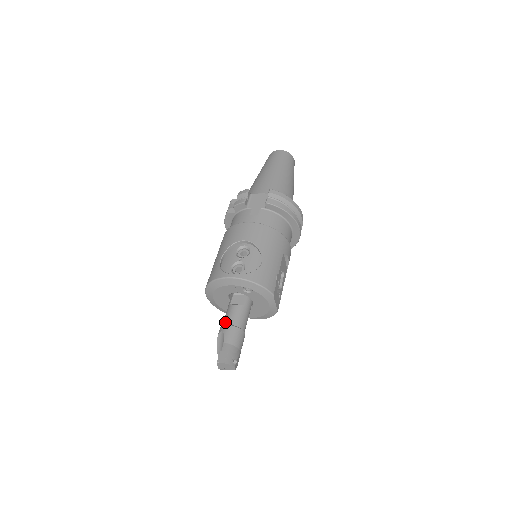
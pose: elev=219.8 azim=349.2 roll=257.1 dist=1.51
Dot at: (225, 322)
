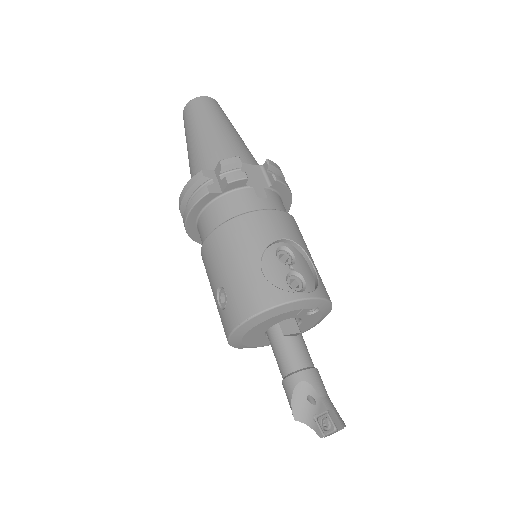
Dot at: (296, 365)
